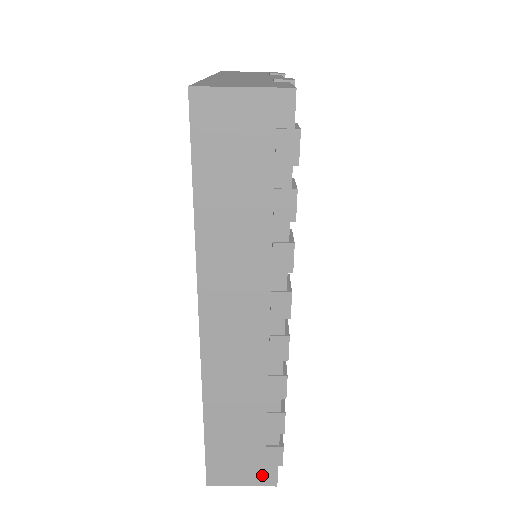
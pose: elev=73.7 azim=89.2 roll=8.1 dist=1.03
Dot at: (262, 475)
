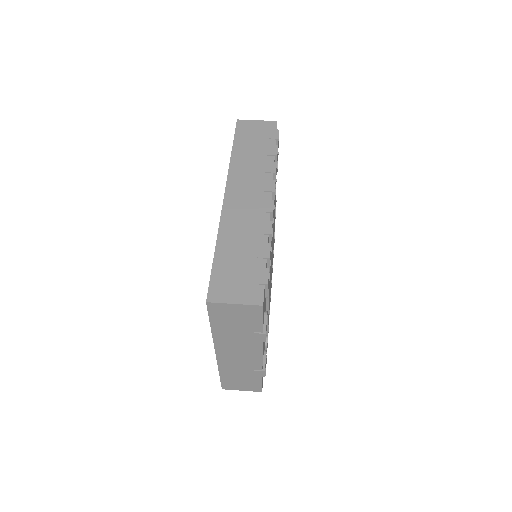
Dot at: (252, 294)
